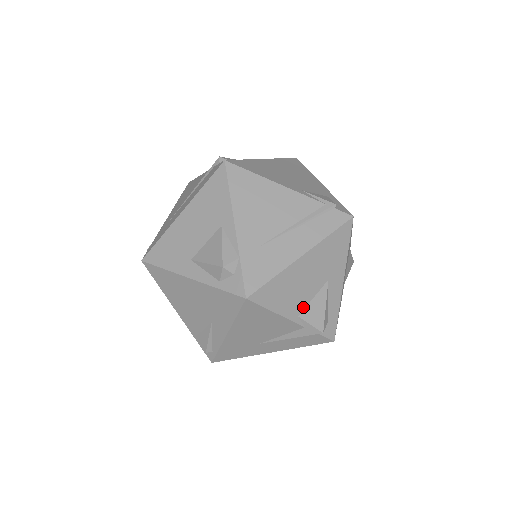
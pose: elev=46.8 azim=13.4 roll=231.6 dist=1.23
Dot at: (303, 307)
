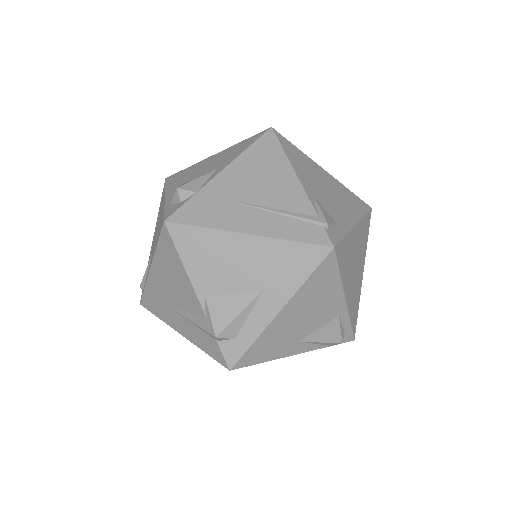
Dot at: (217, 291)
